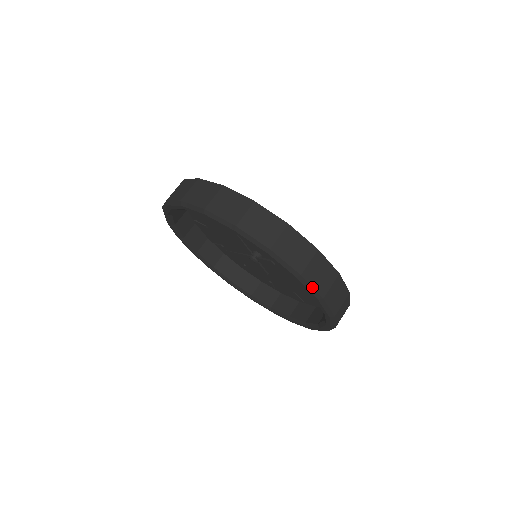
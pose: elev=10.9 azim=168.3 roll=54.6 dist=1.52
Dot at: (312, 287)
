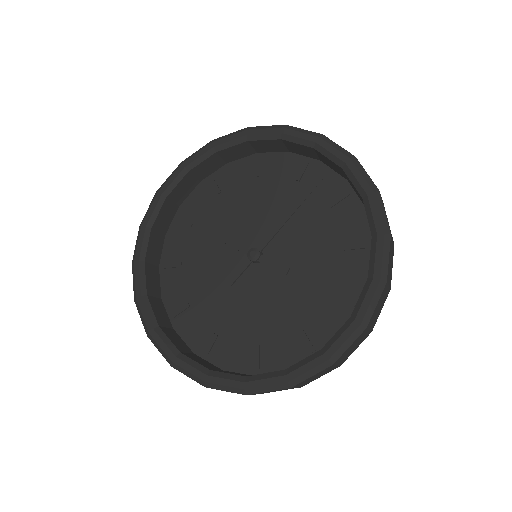
Dot at: (376, 305)
